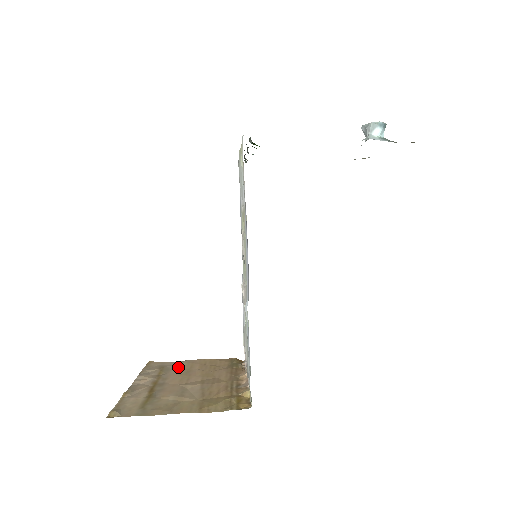
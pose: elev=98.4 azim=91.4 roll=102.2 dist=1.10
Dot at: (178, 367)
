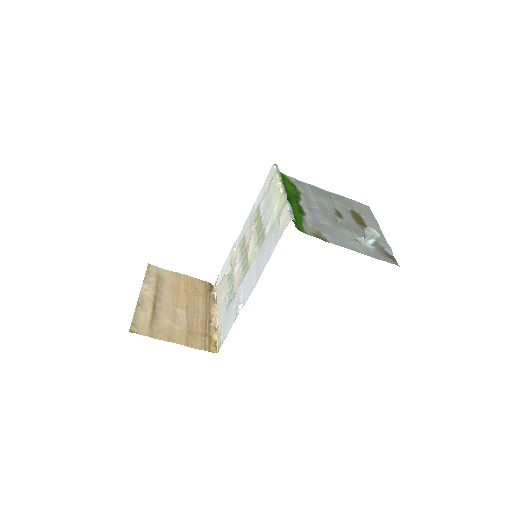
Dot at: (170, 280)
